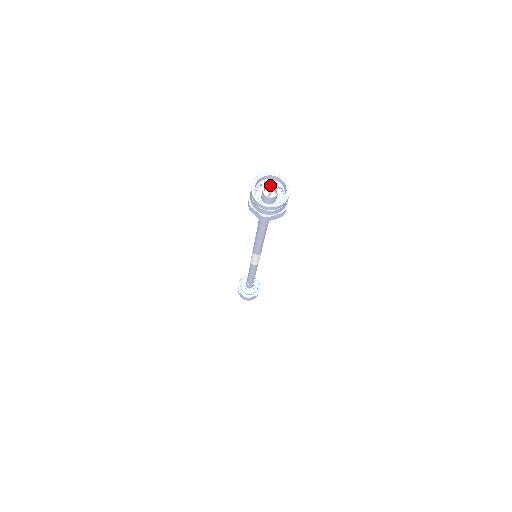
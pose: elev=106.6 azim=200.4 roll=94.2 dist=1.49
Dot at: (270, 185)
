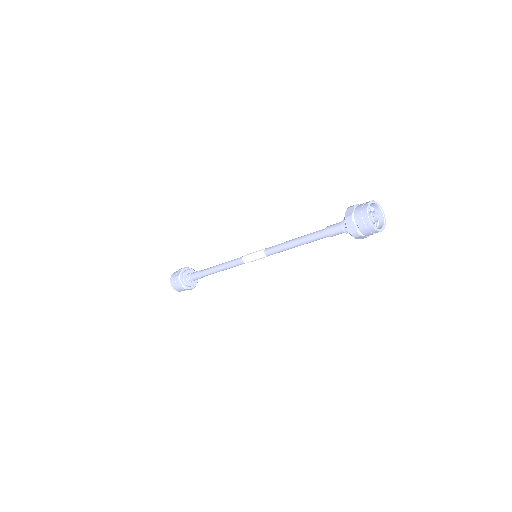
Dot at: (374, 212)
